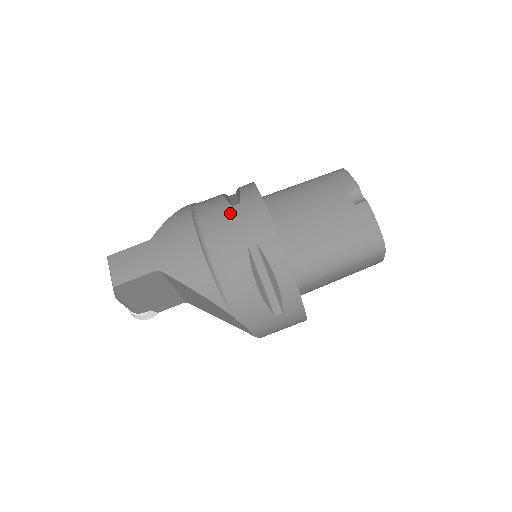
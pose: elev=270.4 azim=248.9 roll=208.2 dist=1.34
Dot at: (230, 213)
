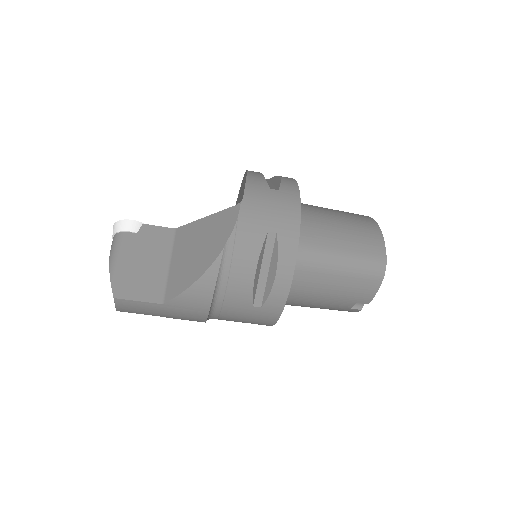
Dot at: (246, 311)
